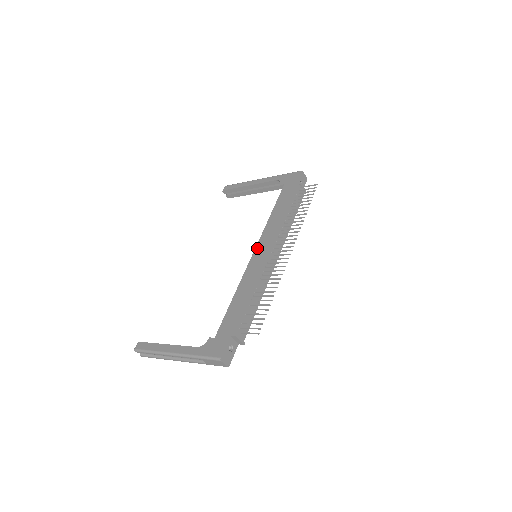
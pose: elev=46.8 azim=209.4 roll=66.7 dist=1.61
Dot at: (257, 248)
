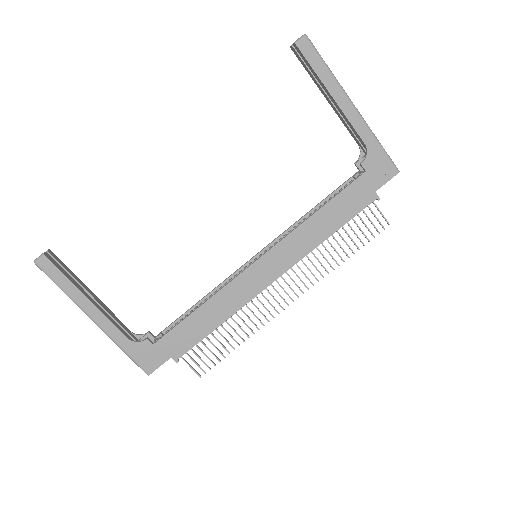
Dot at: (265, 258)
